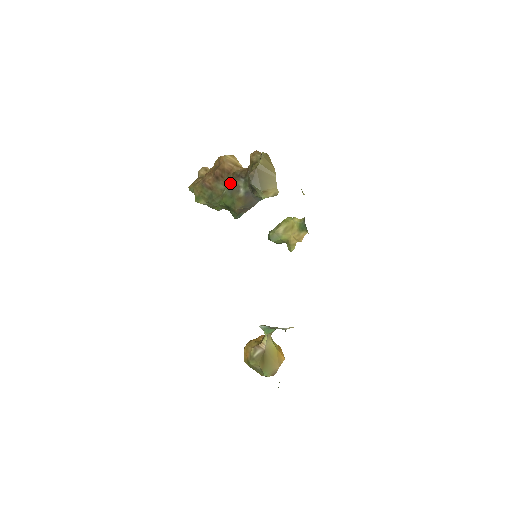
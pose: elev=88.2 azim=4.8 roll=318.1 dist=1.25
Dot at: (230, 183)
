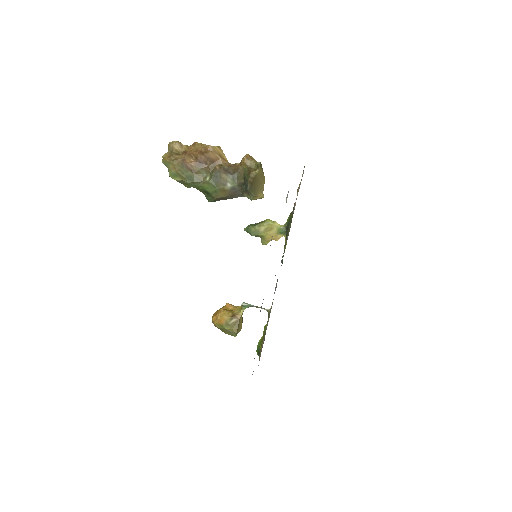
Dot at: (216, 174)
